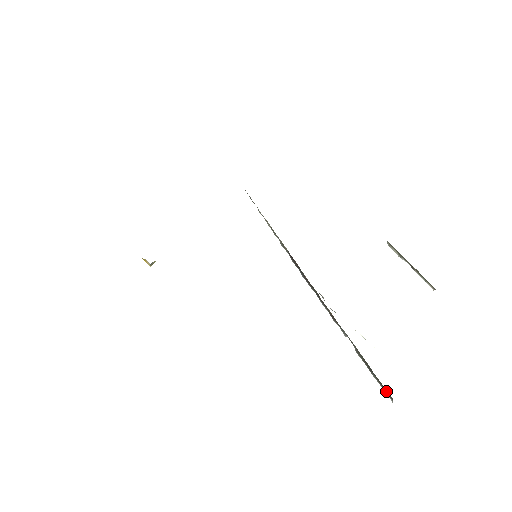
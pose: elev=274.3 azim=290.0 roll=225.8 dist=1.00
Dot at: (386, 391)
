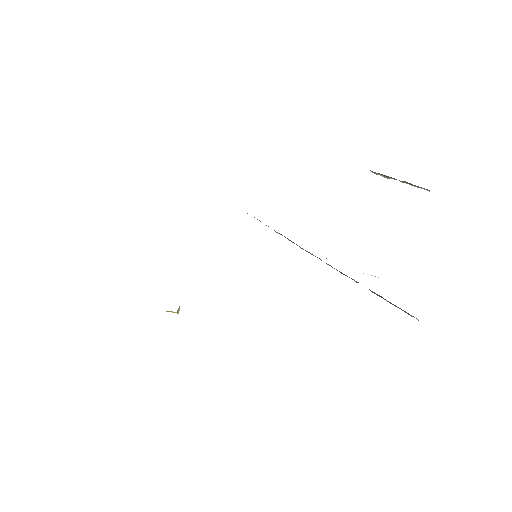
Dot at: (408, 314)
